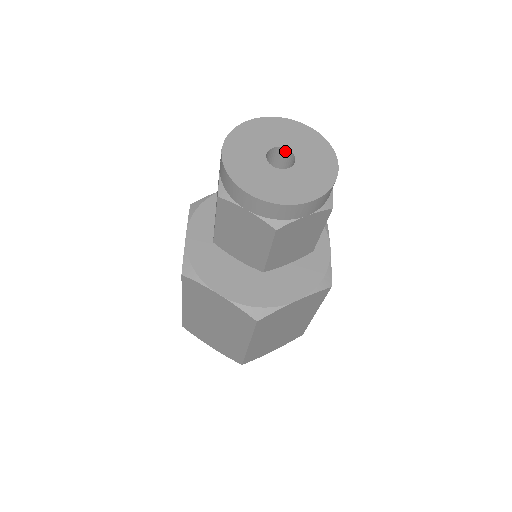
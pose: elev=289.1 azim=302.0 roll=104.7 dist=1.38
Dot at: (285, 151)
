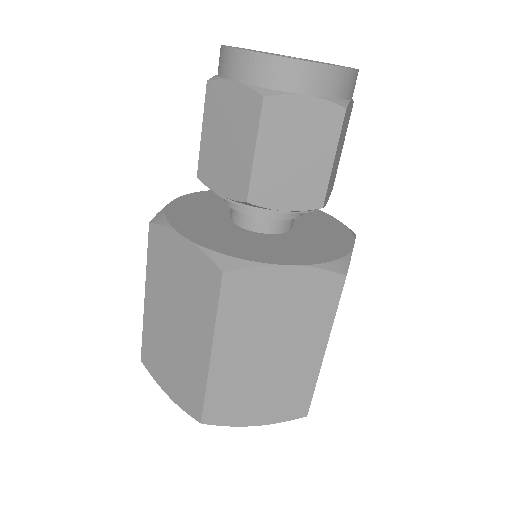
Dot at: occluded
